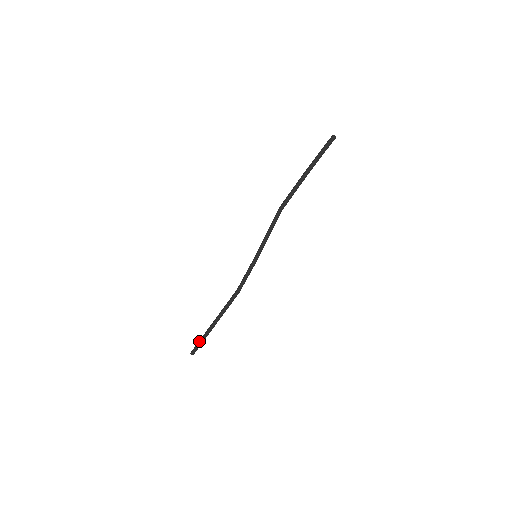
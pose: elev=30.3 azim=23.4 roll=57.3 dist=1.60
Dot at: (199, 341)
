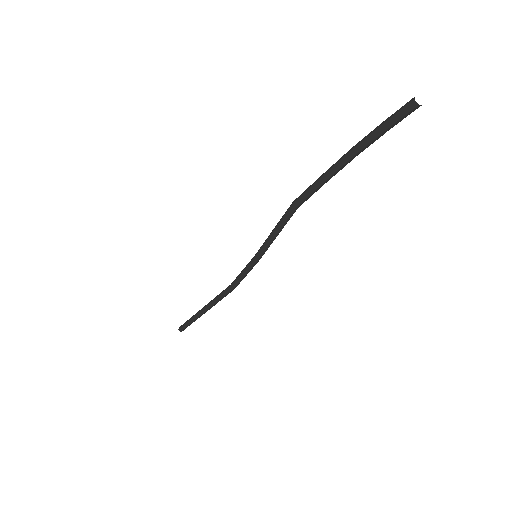
Dot at: (187, 322)
